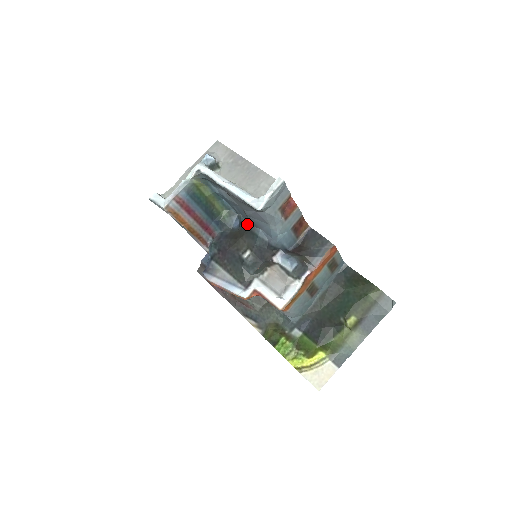
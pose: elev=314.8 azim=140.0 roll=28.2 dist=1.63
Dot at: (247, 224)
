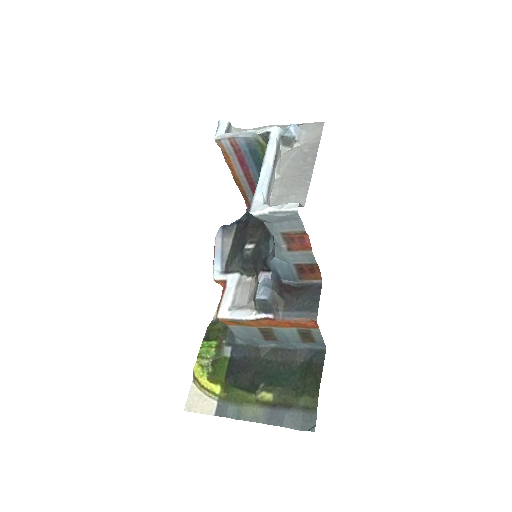
Dot at: occluded
